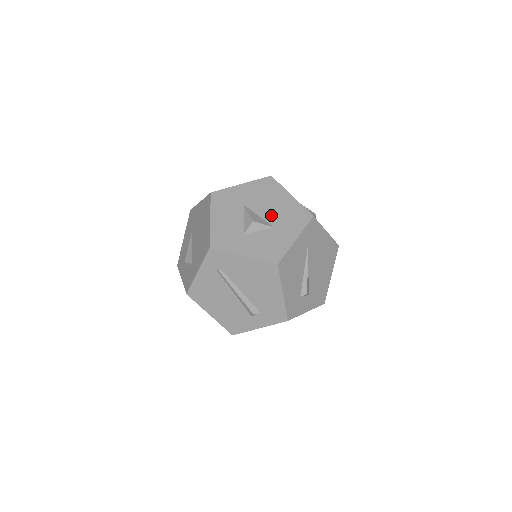
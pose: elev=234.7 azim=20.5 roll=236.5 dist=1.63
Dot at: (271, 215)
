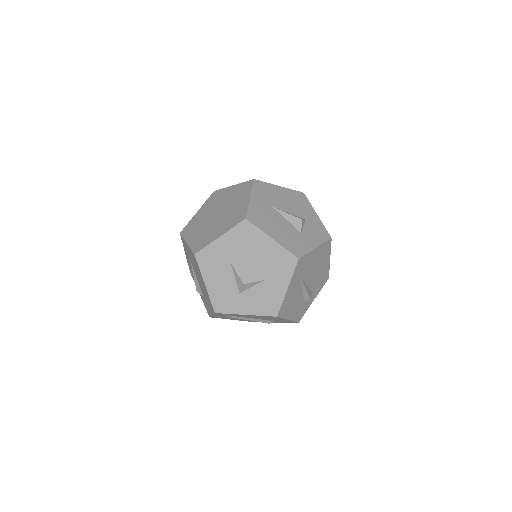
Dot at: (258, 267)
